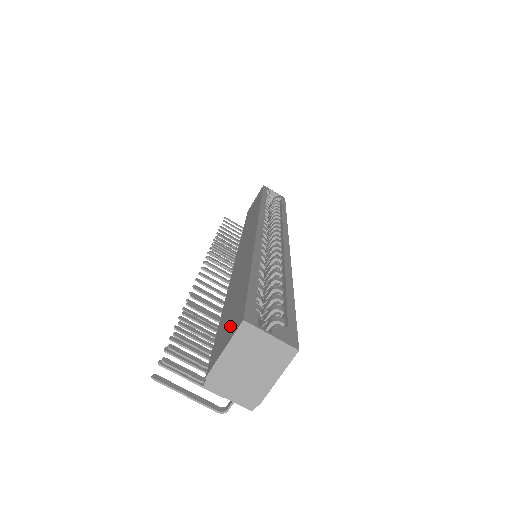
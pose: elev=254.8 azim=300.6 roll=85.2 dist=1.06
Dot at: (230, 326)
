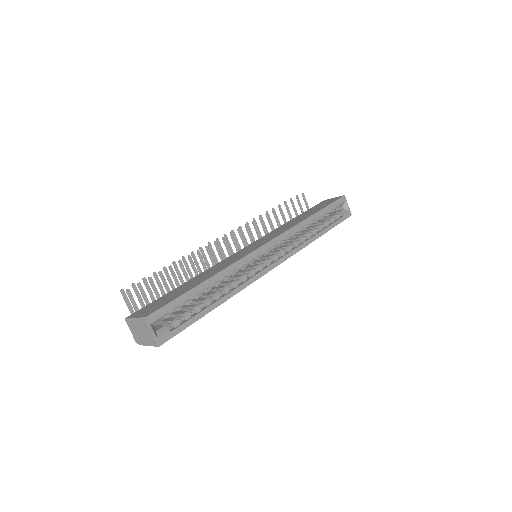
Dot at: (153, 308)
